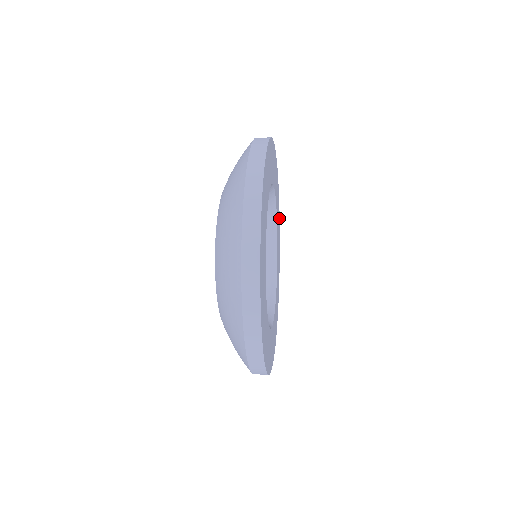
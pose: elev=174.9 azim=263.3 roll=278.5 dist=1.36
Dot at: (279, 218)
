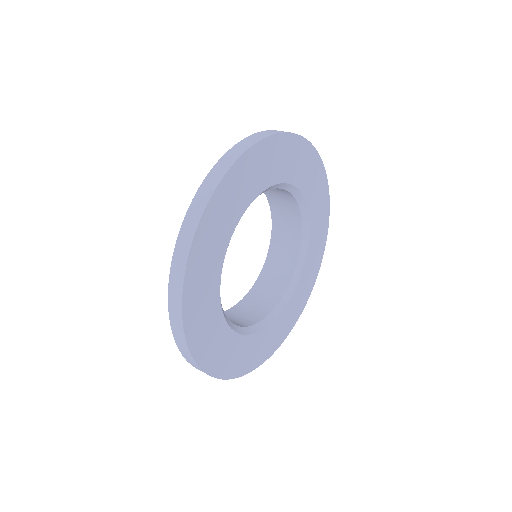
Dot at: (314, 152)
